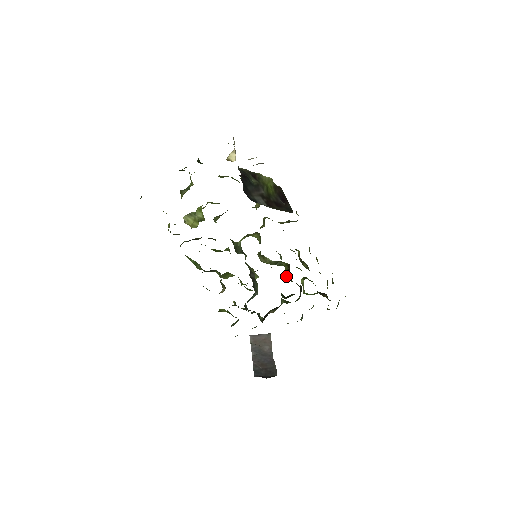
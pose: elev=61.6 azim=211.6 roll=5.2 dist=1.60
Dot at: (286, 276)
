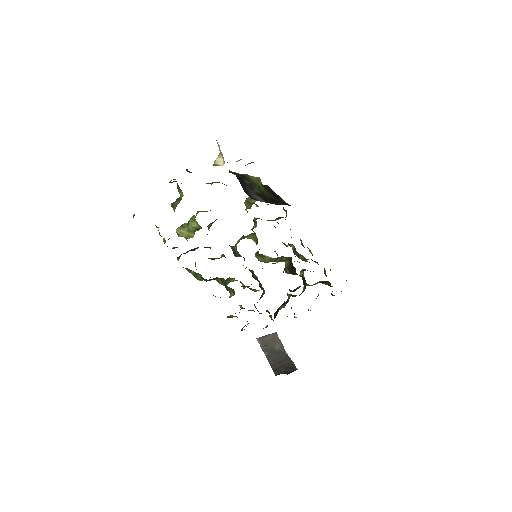
Dot at: (288, 271)
